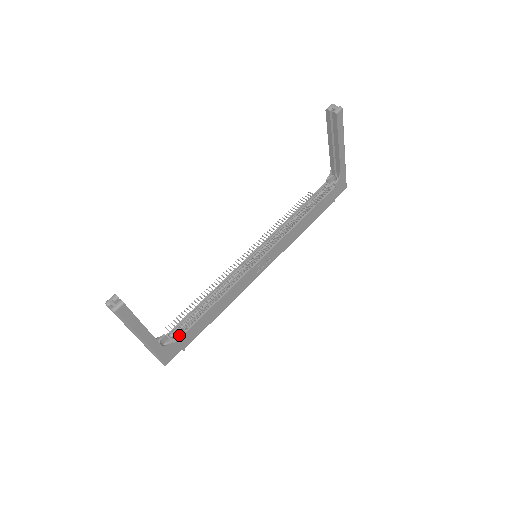
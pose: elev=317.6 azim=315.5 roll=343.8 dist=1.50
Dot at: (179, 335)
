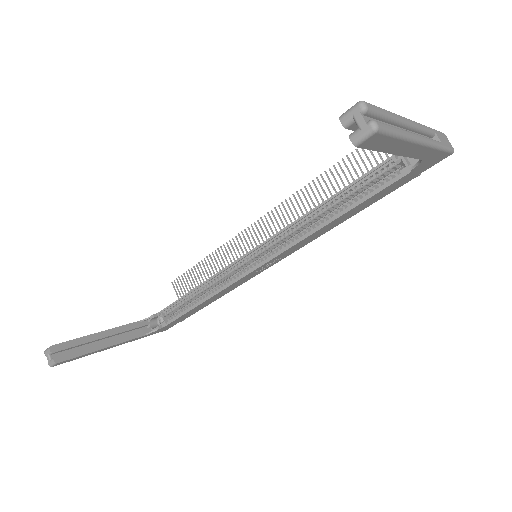
Dot at: (168, 320)
